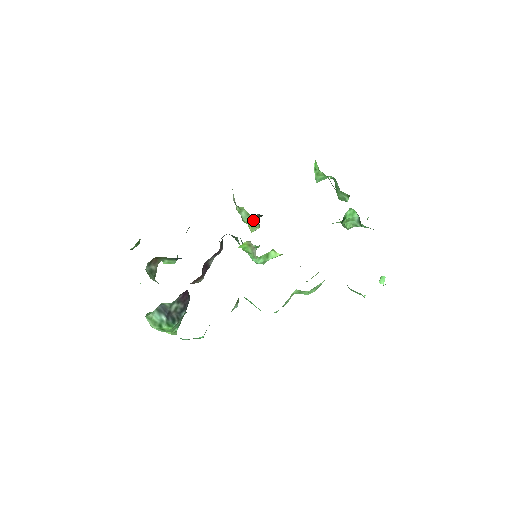
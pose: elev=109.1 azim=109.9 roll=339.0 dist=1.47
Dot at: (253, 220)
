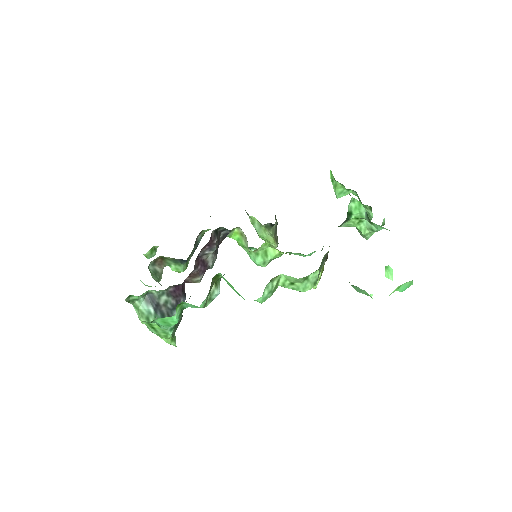
Dot at: (267, 233)
